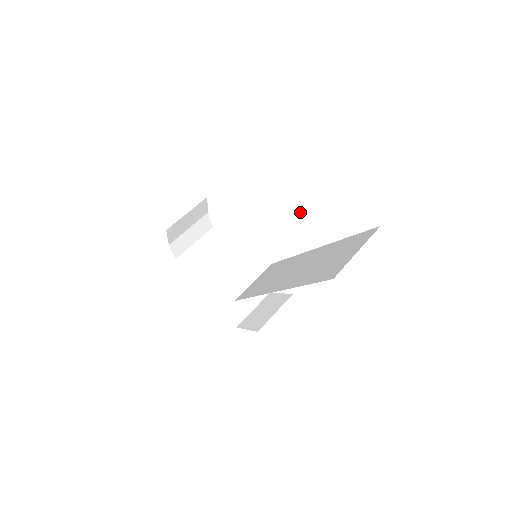
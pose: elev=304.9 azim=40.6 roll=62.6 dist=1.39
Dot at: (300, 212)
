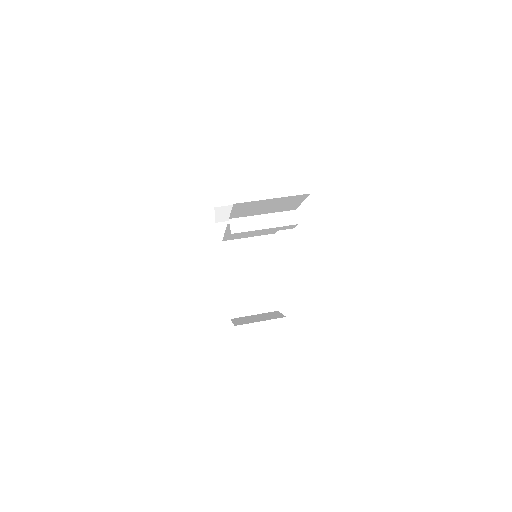
Dot at: (283, 223)
